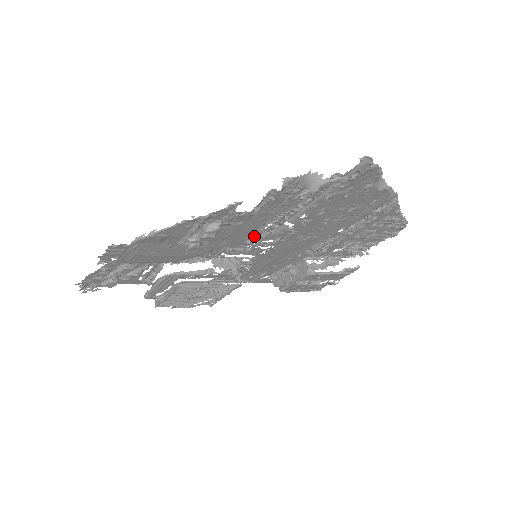
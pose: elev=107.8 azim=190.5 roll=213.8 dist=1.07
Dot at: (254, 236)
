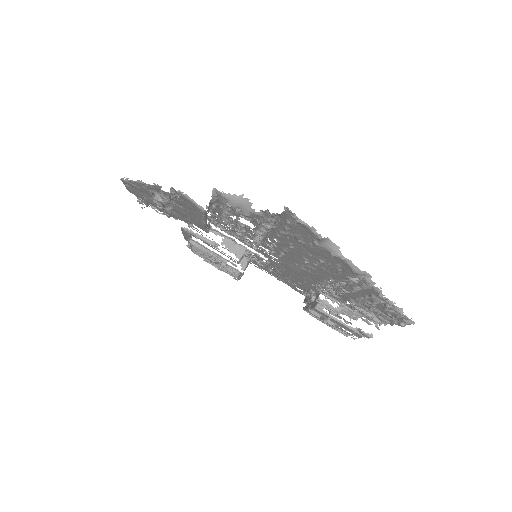
Dot at: occluded
